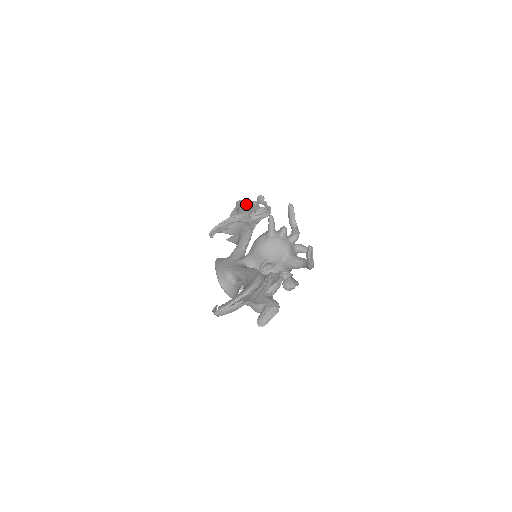
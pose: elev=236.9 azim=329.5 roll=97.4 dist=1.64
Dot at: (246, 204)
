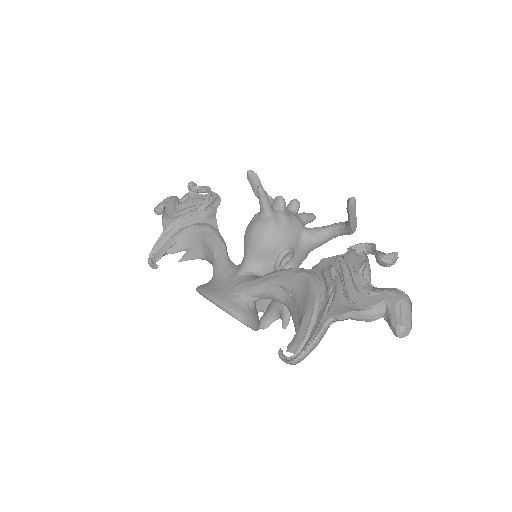
Dot at: (178, 202)
